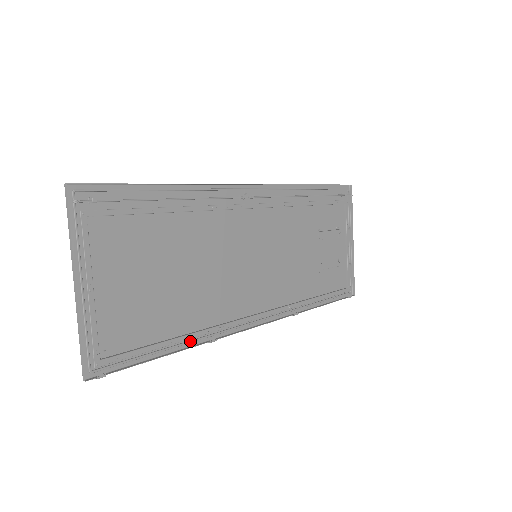
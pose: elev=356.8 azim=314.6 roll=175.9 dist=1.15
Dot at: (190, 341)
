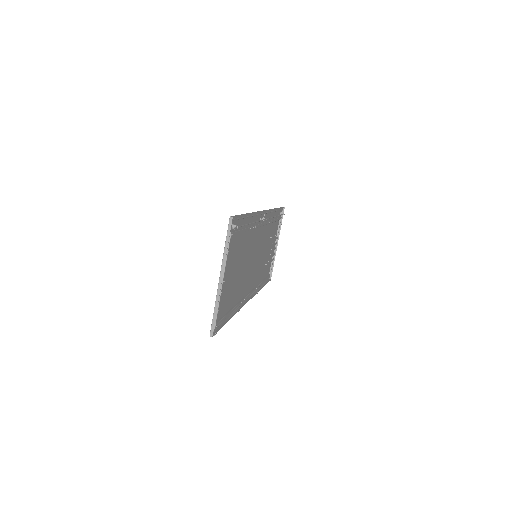
Dot at: occluded
